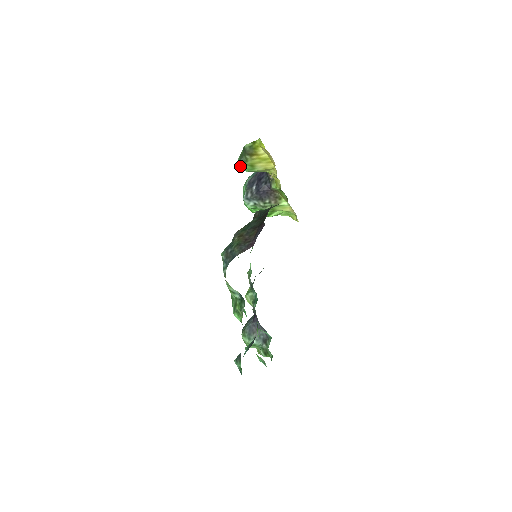
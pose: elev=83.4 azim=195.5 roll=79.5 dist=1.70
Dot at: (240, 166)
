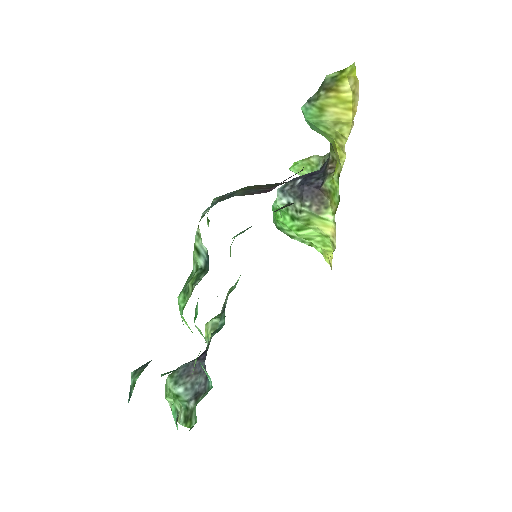
Dot at: (303, 109)
